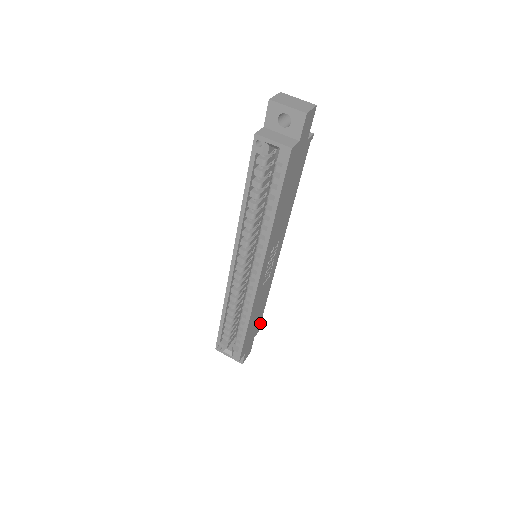
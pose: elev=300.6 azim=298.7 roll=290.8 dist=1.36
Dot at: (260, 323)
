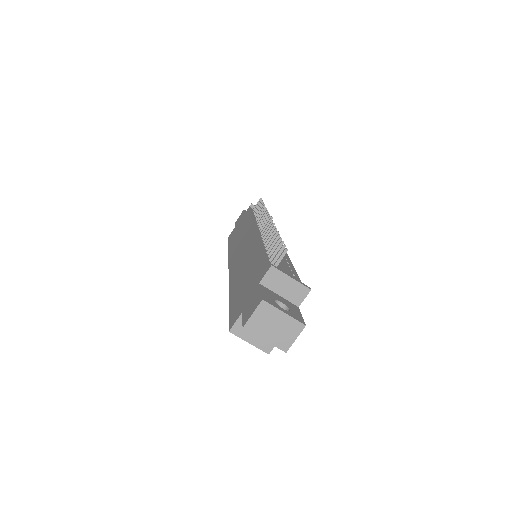
Dot at: occluded
